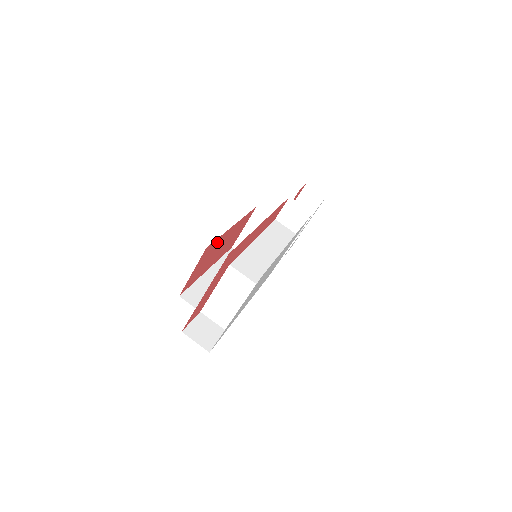
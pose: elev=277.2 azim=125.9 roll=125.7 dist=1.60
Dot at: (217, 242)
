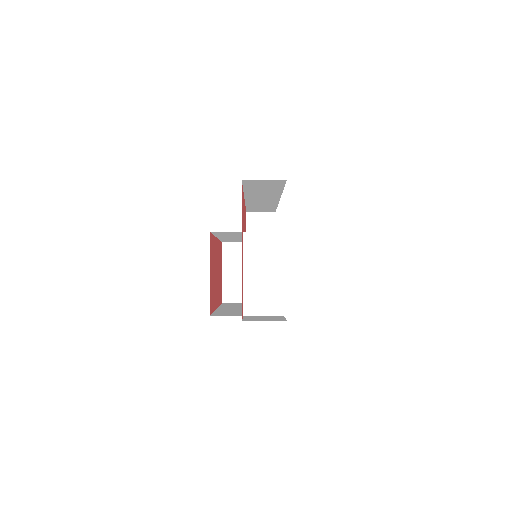
Dot at: (213, 246)
